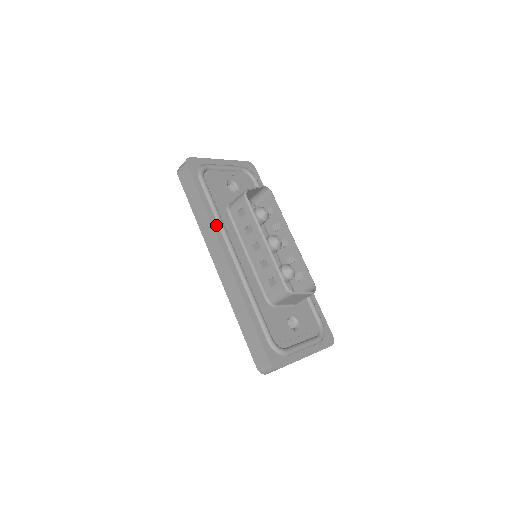
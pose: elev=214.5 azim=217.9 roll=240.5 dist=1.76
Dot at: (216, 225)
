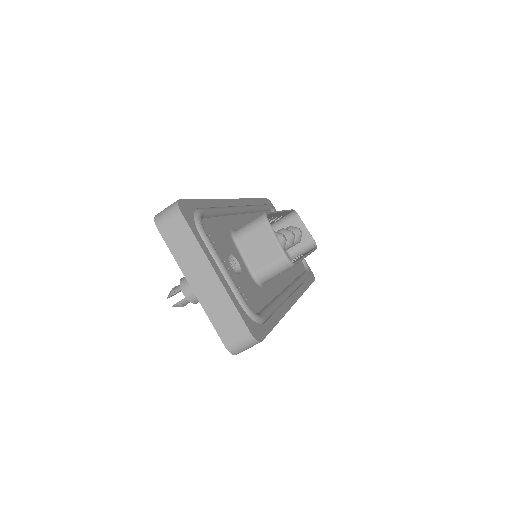
Dot at: (250, 203)
